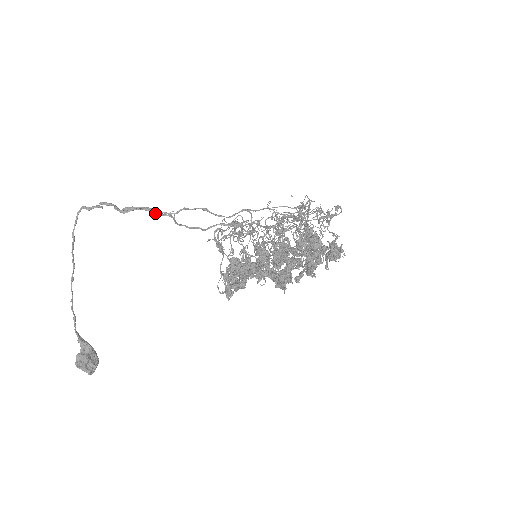
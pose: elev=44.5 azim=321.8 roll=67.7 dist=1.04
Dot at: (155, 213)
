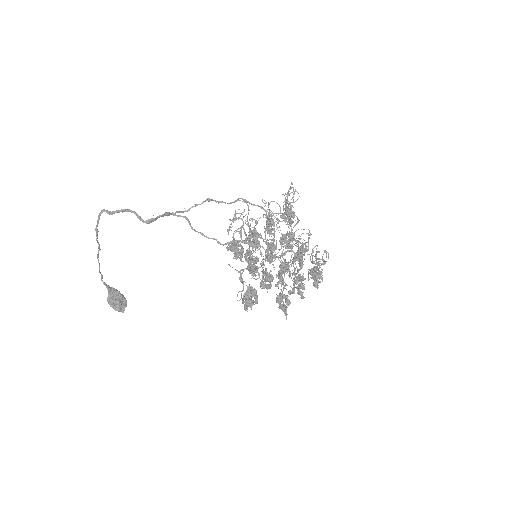
Dot at: (171, 214)
